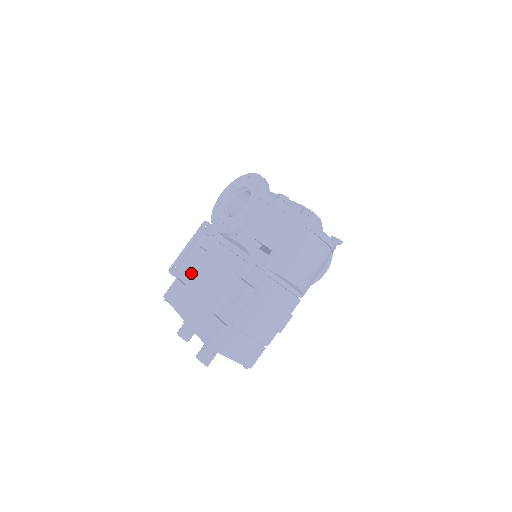
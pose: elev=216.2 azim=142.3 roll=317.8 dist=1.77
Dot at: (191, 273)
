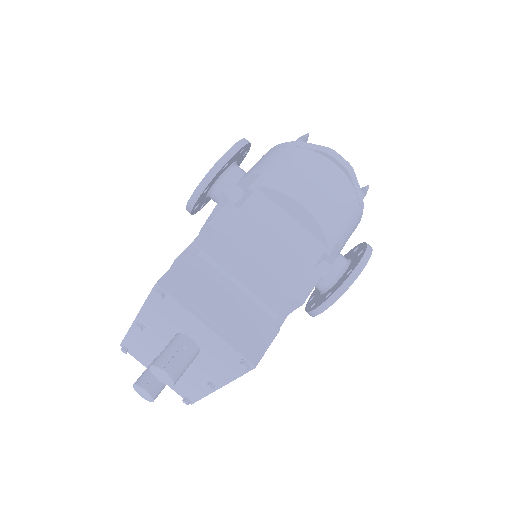
Dot at: occluded
